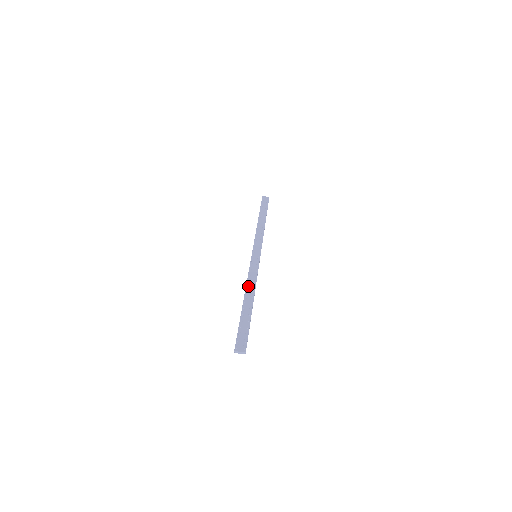
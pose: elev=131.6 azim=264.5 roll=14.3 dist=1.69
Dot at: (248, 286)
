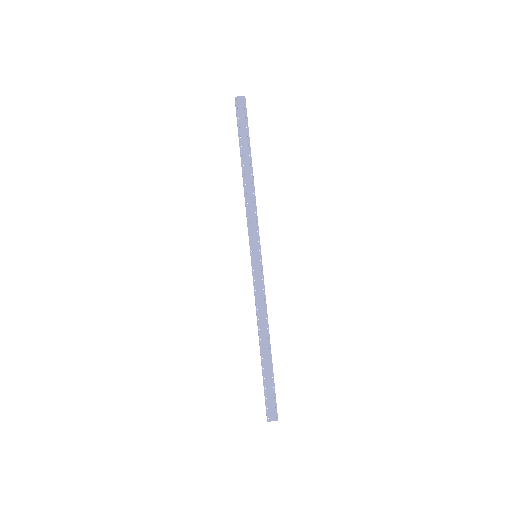
Dot at: (259, 320)
